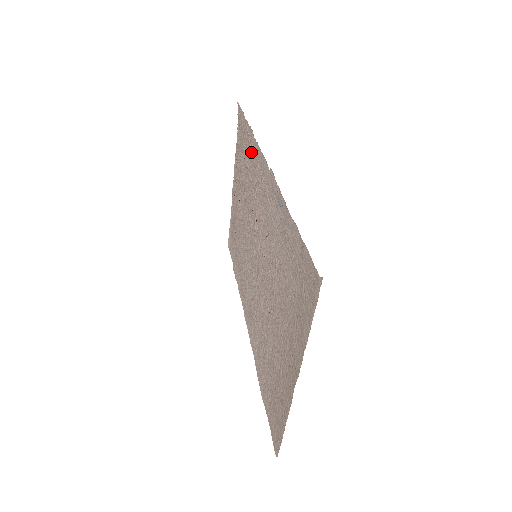
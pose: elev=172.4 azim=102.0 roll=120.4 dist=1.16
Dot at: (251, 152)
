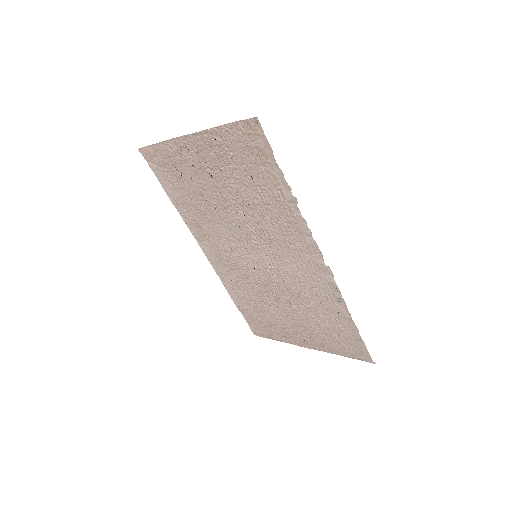
Dot at: (281, 203)
